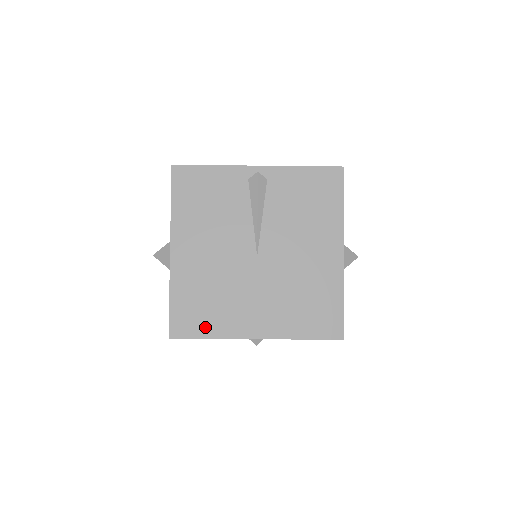
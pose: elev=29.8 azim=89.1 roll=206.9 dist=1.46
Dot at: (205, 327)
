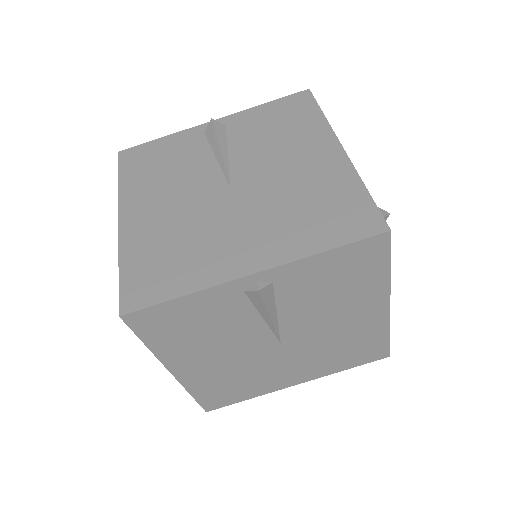
Dot at: (172, 284)
